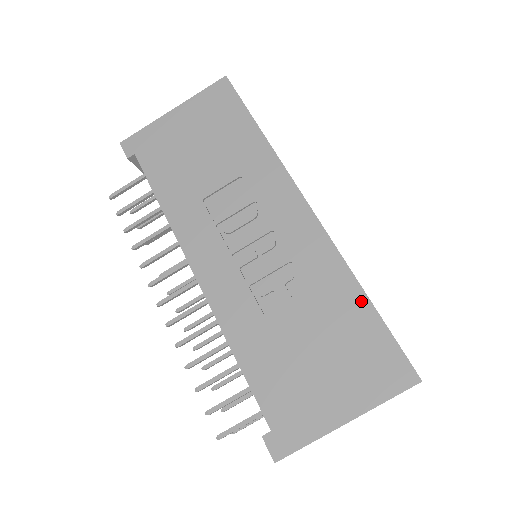
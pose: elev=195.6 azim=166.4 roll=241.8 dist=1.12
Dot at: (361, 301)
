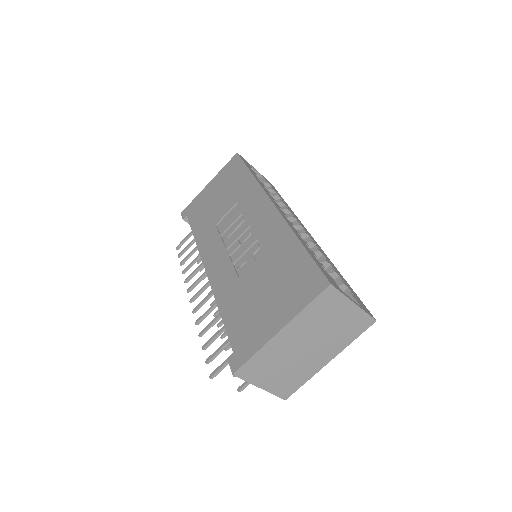
Dot at: (296, 246)
